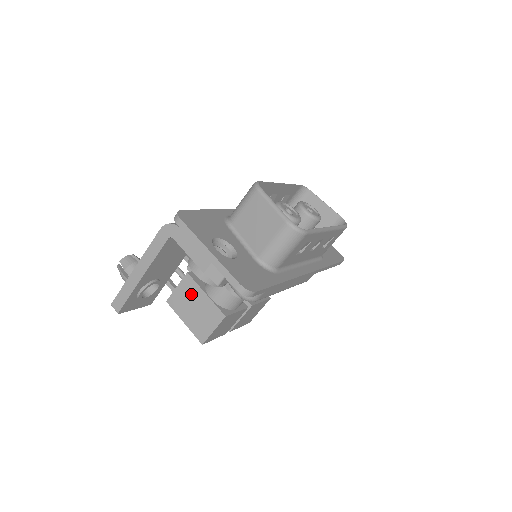
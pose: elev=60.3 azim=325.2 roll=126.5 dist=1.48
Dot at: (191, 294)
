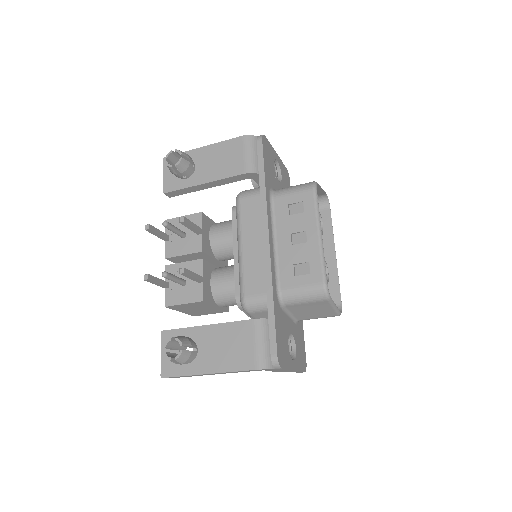
Dot at: (200, 306)
